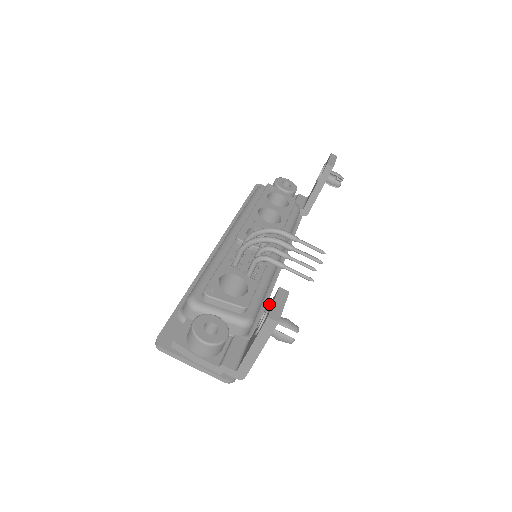
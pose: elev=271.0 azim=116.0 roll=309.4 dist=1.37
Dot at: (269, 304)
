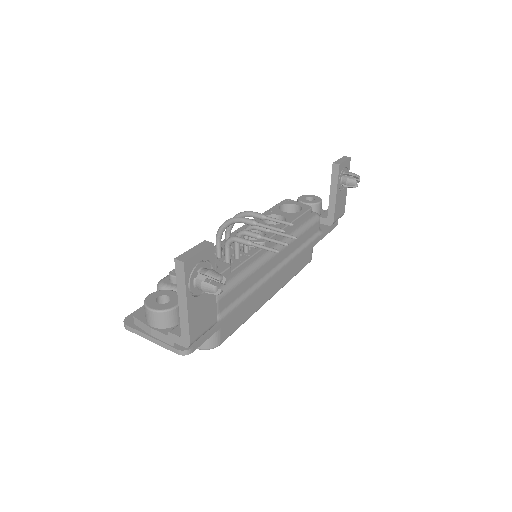
Dot at: occluded
